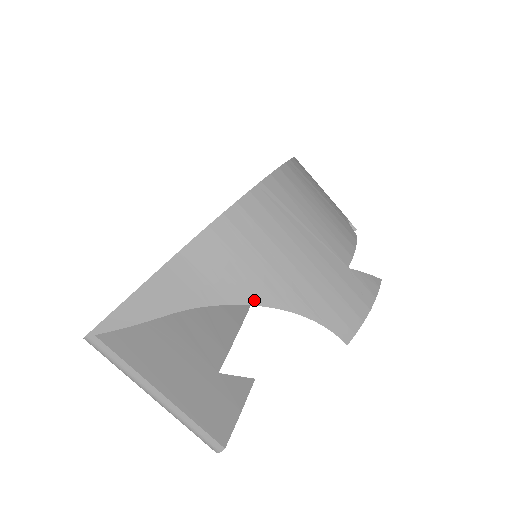
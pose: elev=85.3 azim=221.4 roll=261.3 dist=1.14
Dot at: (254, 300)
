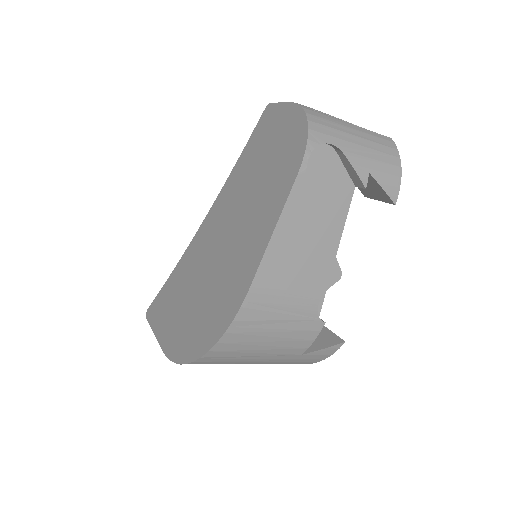
Dot at: occluded
